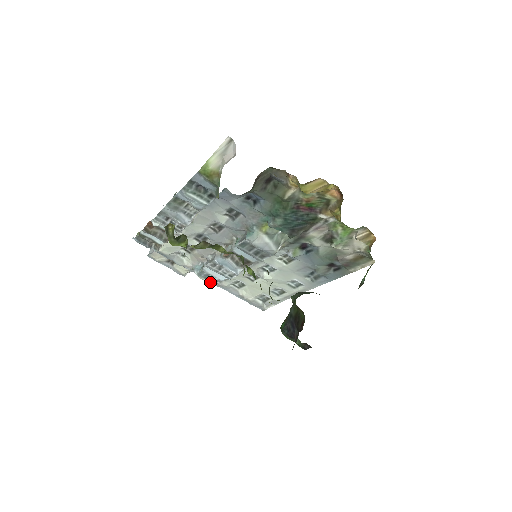
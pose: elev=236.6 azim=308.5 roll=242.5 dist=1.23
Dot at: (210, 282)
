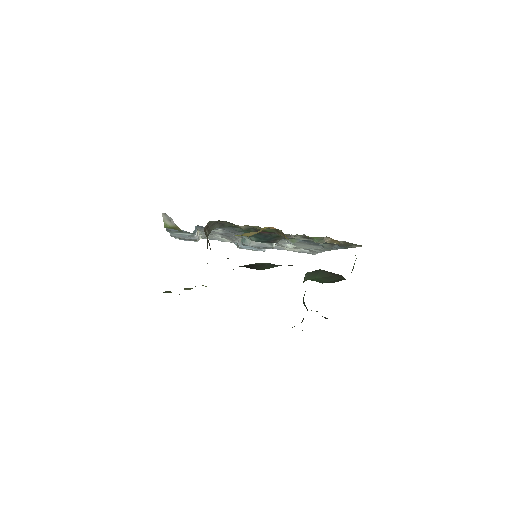
Dot at: (253, 250)
